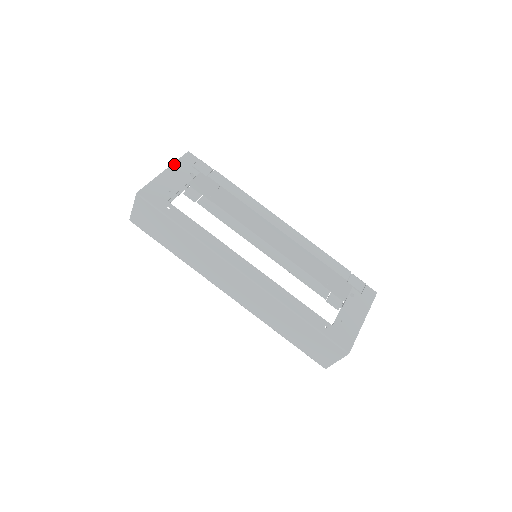
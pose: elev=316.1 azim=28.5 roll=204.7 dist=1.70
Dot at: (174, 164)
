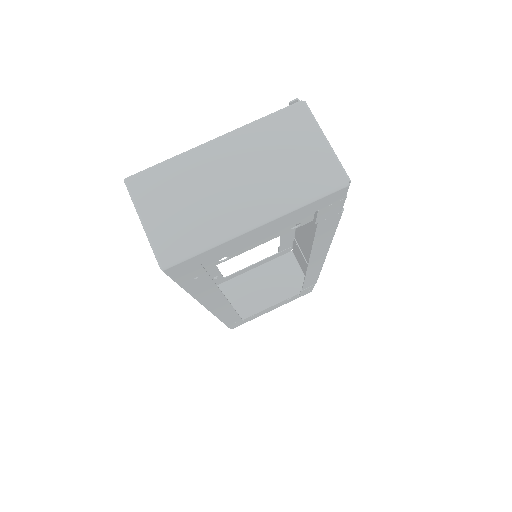
Dot at: (291, 213)
